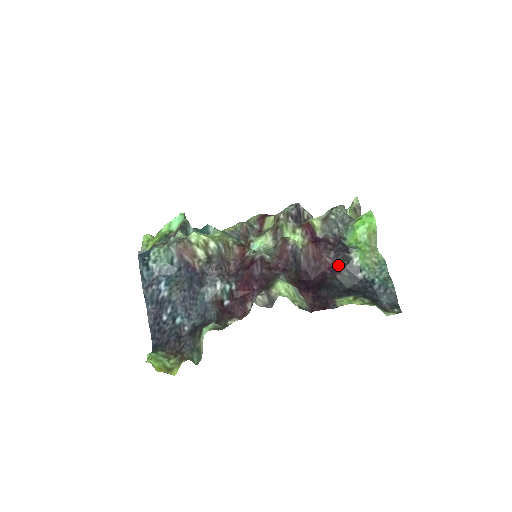
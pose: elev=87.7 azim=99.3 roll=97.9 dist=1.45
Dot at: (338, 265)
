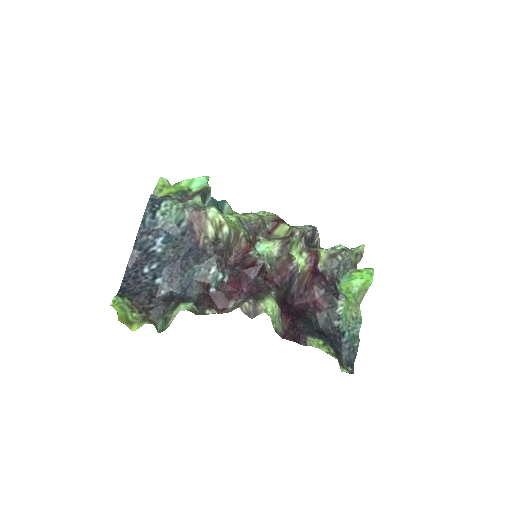
Dot at: (323, 304)
